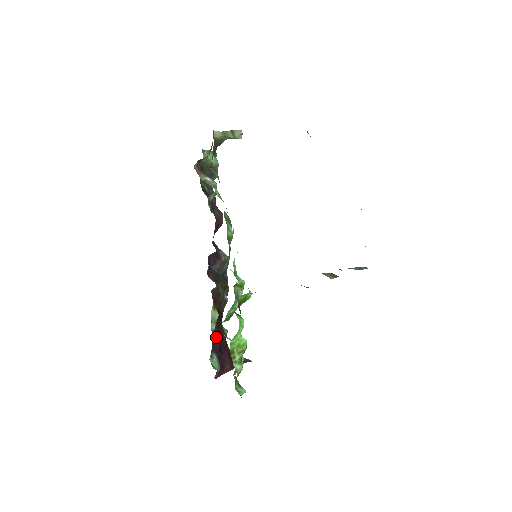
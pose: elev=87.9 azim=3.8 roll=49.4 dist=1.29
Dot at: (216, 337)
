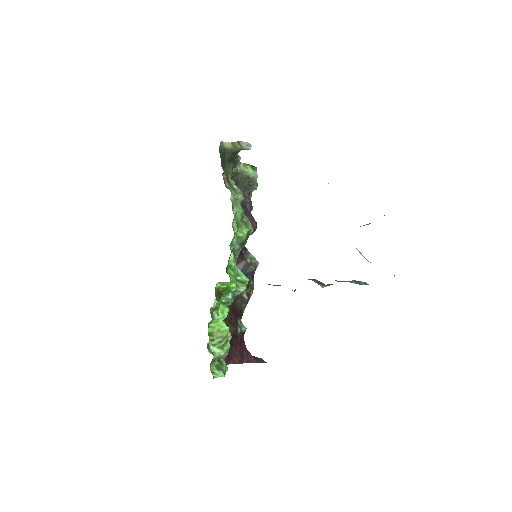
Dot at: occluded
